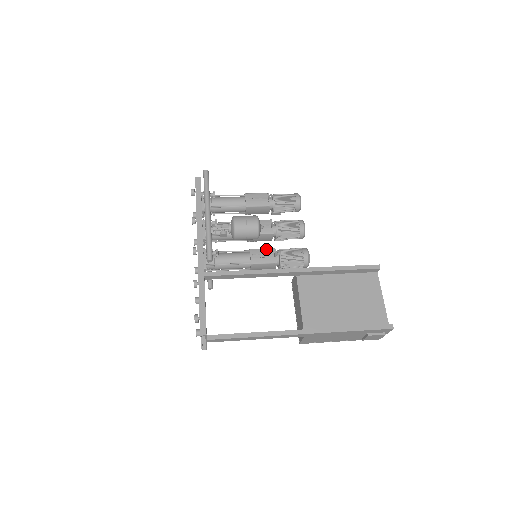
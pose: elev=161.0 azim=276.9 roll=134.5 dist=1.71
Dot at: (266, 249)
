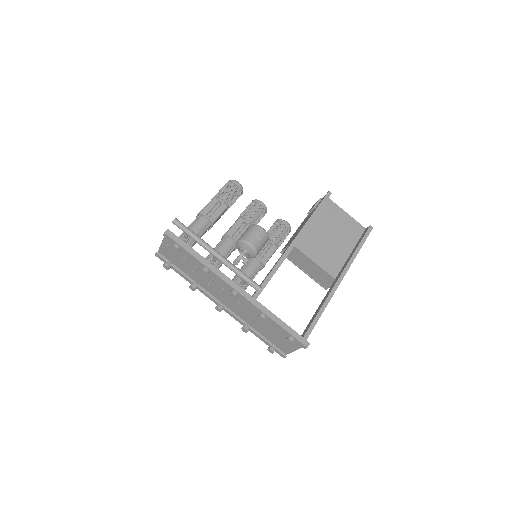
Dot at: occluded
